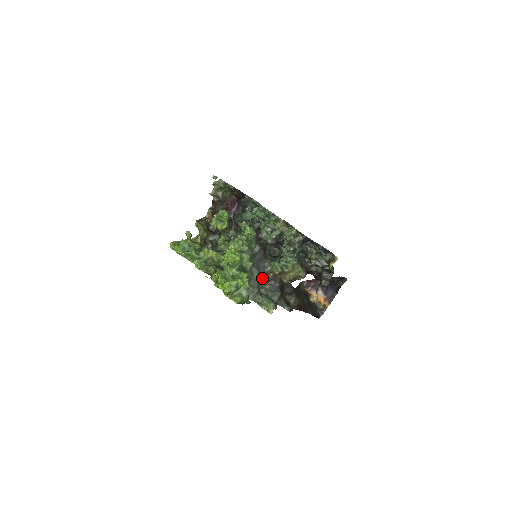
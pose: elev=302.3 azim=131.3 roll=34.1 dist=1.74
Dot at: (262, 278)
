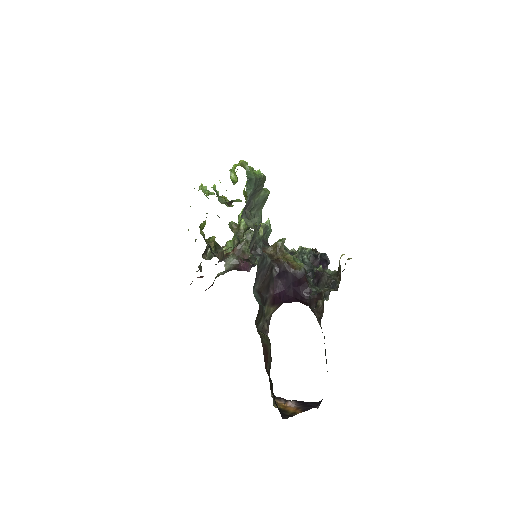
Dot at: occluded
